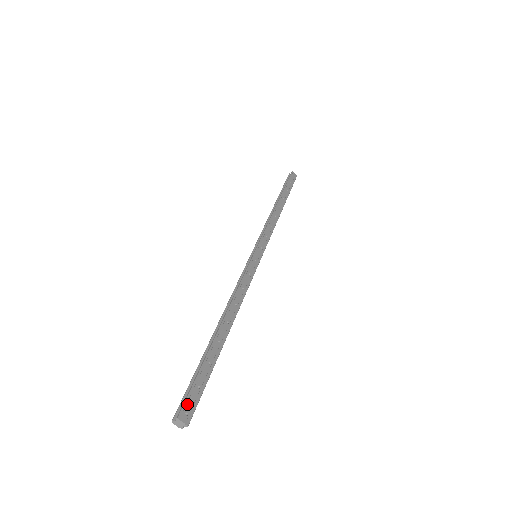
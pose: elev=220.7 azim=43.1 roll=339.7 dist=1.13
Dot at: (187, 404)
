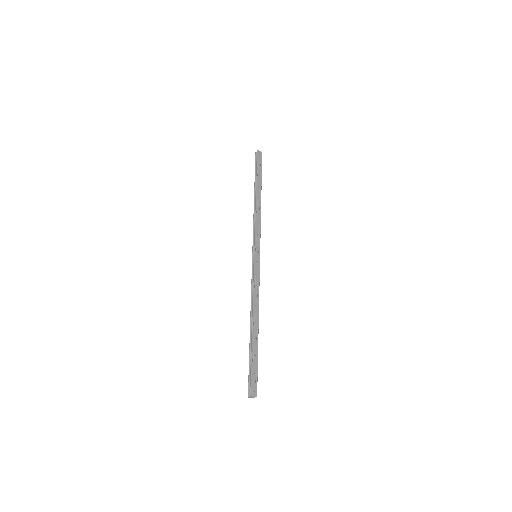
Dot at: (252, 386)
